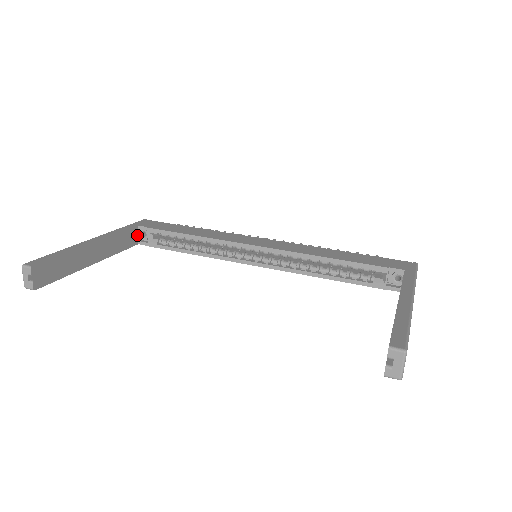
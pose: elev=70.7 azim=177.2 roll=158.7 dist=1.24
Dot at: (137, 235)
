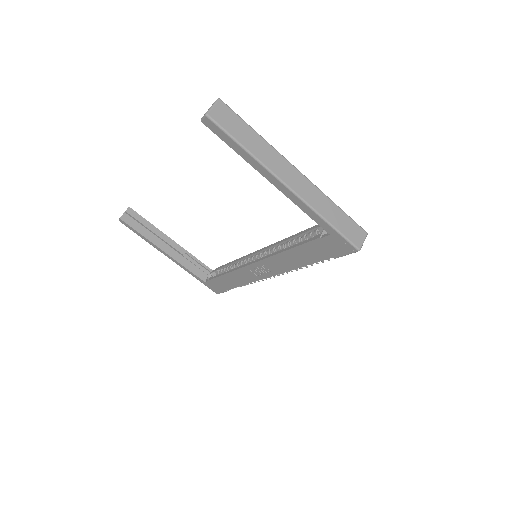
Dot at: occluded
